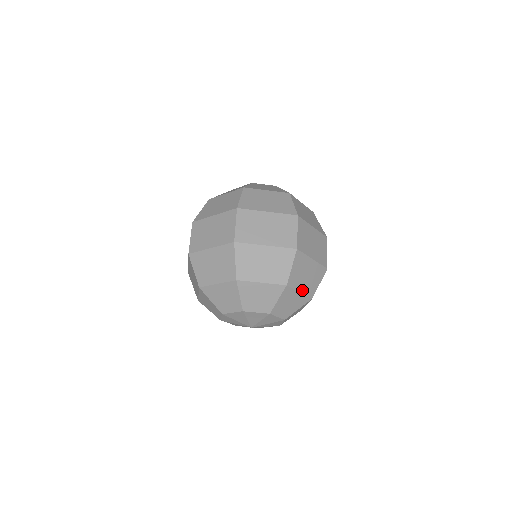
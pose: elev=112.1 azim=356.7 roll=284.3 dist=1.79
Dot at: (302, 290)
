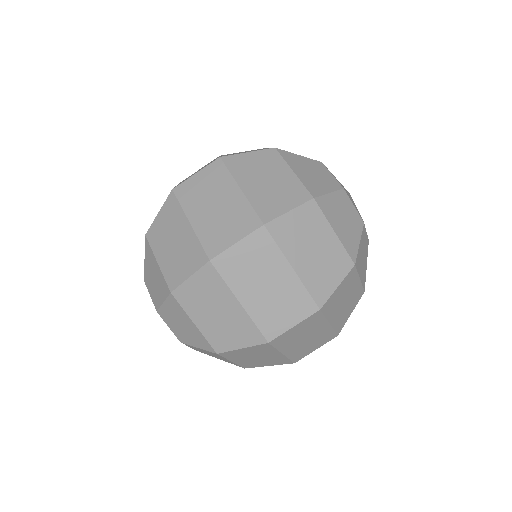
Dot at: occluded
